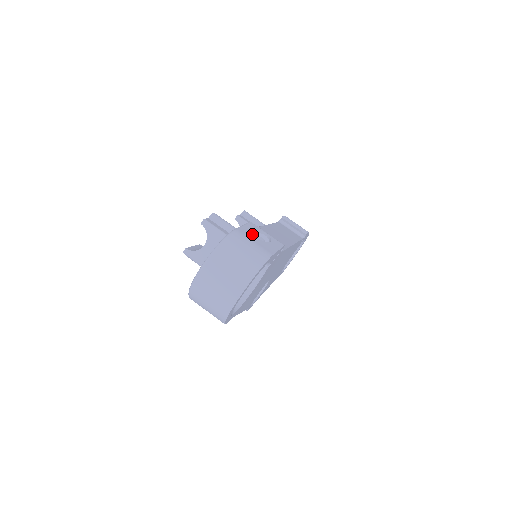
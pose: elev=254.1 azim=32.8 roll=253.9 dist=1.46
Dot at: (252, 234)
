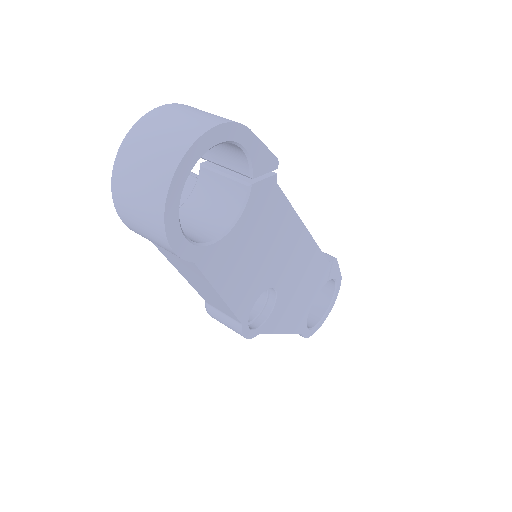
Dot at: occluded
